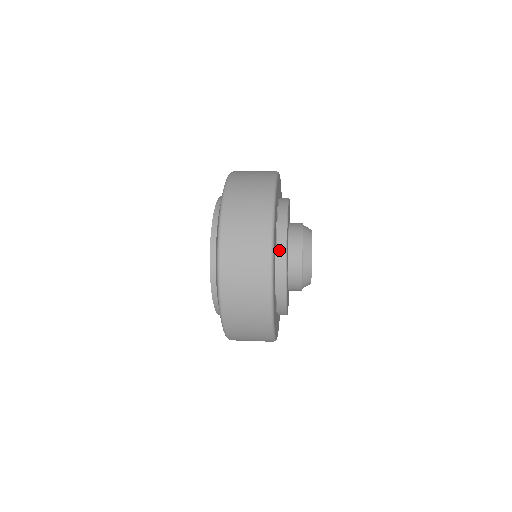
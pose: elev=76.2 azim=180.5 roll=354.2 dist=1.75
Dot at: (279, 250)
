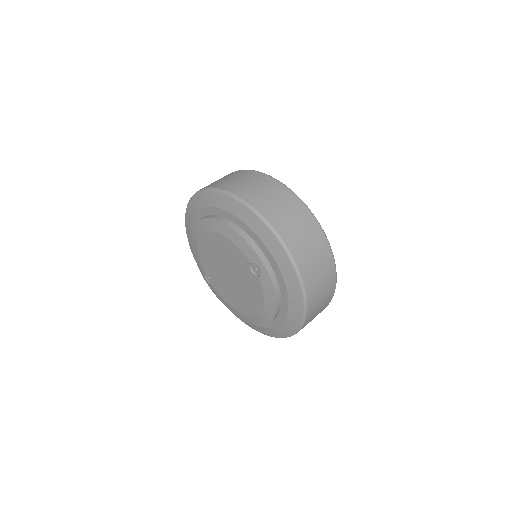
Dot at: occluded
